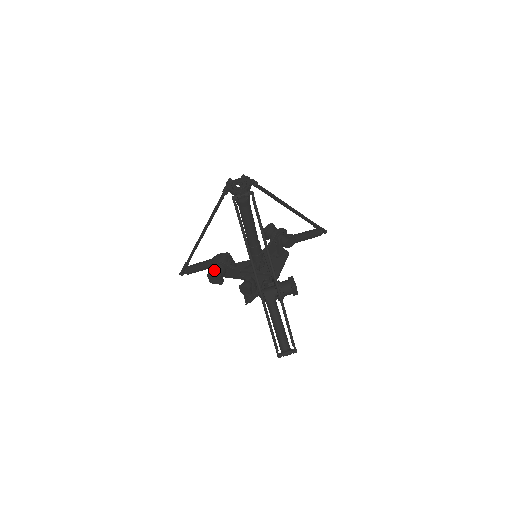
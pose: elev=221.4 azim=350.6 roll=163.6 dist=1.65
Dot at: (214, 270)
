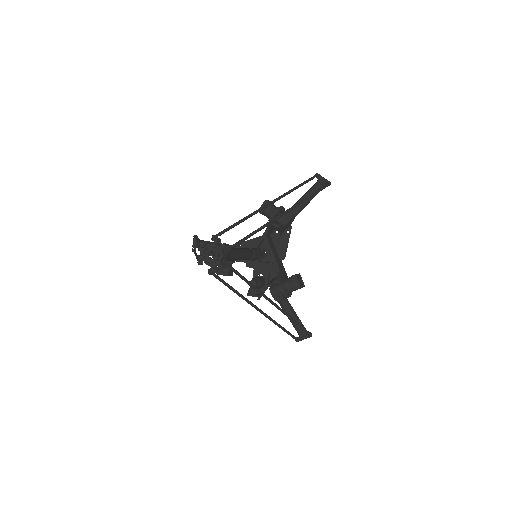
Dot at: occluded
